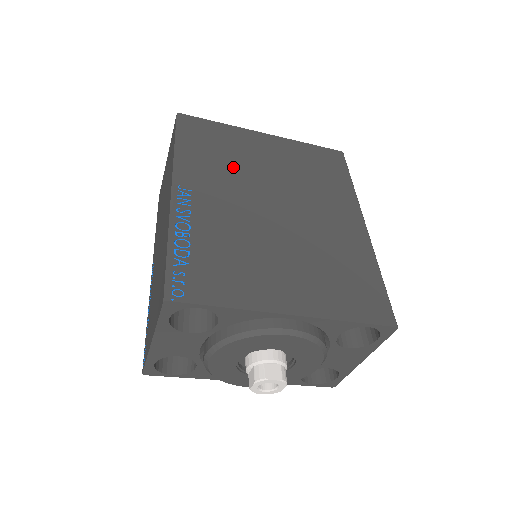
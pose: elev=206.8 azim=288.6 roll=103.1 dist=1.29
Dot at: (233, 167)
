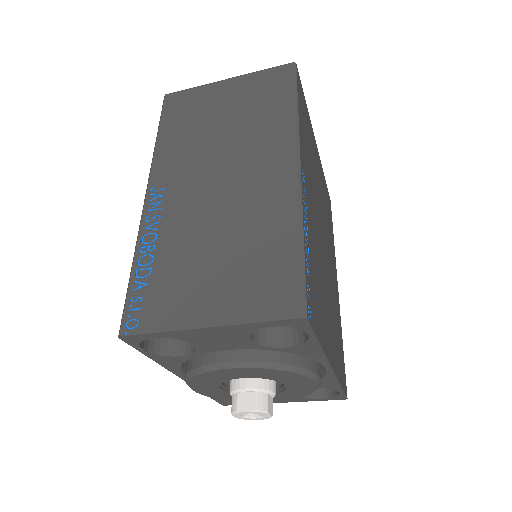
Dot at: (312, 169)
